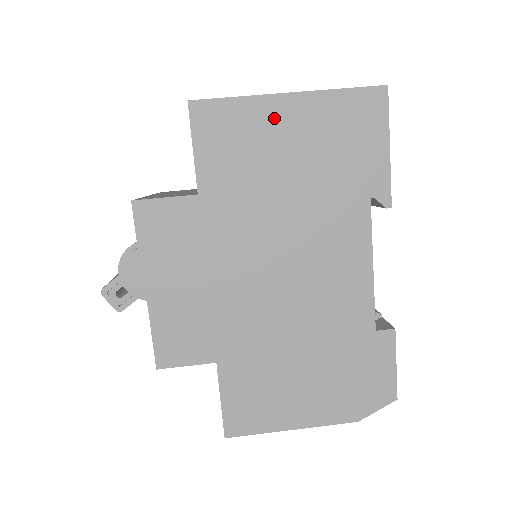
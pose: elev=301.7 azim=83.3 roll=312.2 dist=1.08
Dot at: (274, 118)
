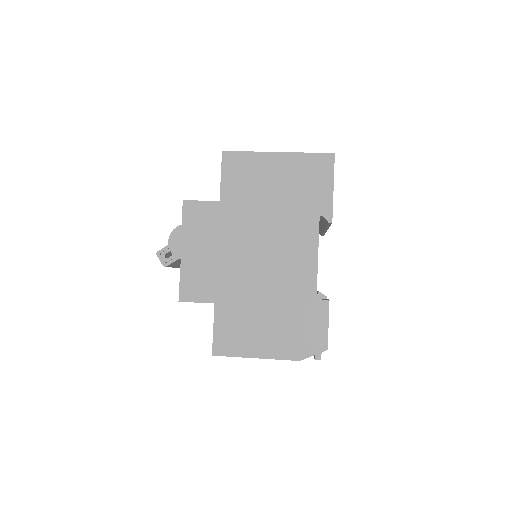
Dot at: (268, 165)
